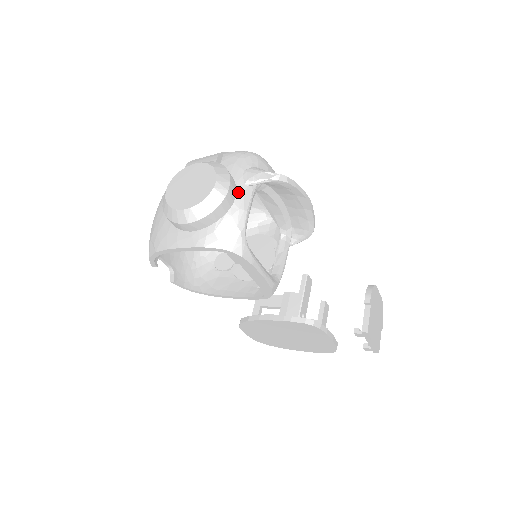
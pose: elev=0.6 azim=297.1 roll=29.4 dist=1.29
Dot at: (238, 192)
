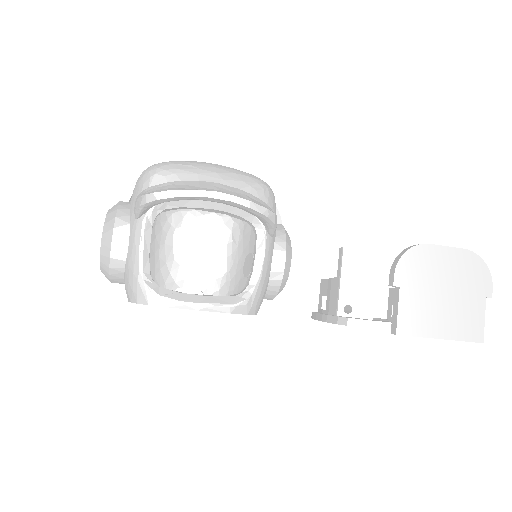
Dot at: (131, 232)
